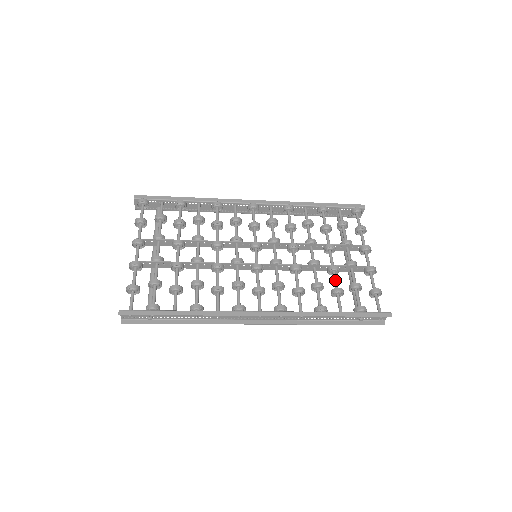
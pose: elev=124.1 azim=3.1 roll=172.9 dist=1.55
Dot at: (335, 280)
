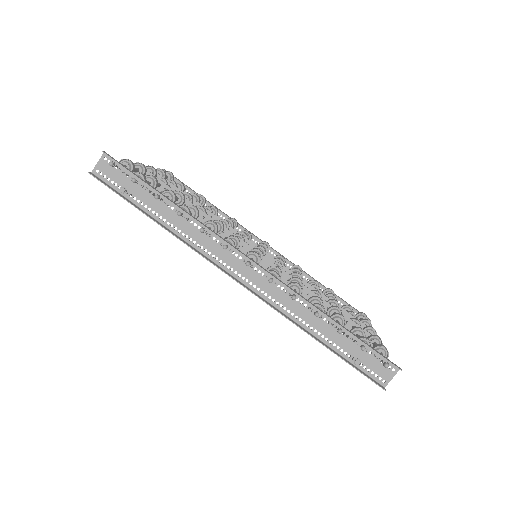
Dot at: occluded
